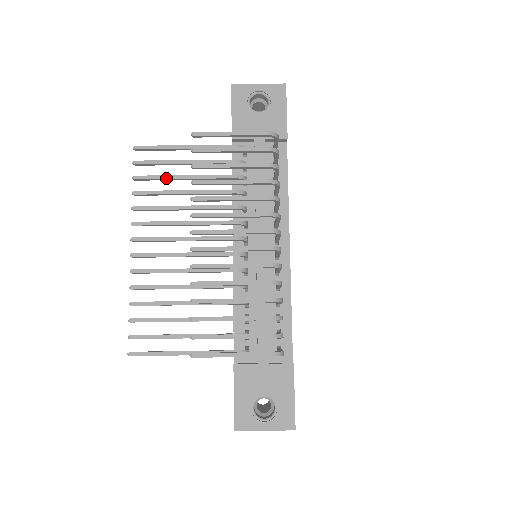
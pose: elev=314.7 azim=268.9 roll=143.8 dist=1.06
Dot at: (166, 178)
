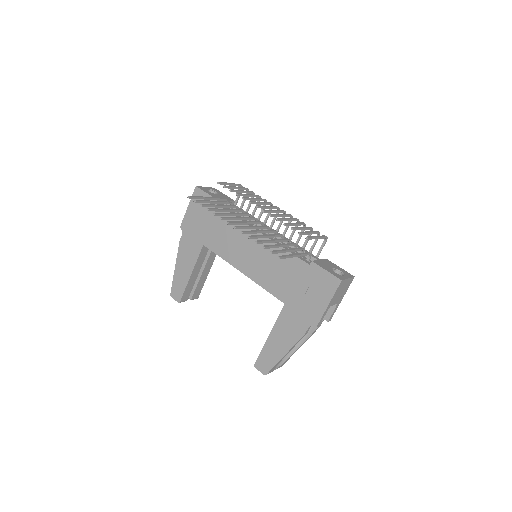
Dot at: (214, 205)
